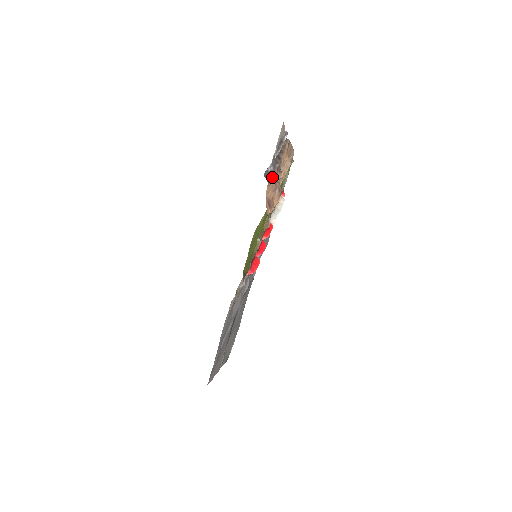
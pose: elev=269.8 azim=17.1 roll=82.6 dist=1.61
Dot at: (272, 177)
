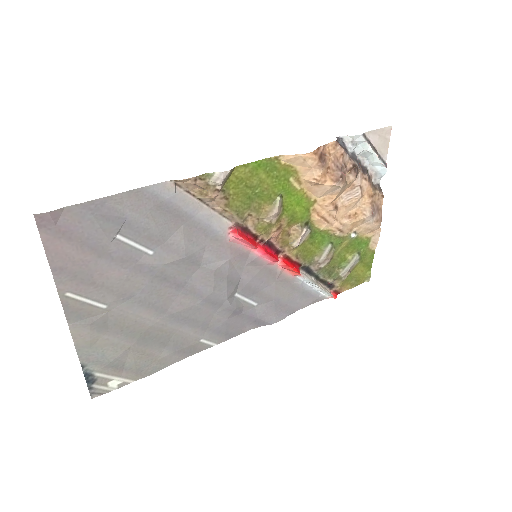
Dot at: (344, 150)
